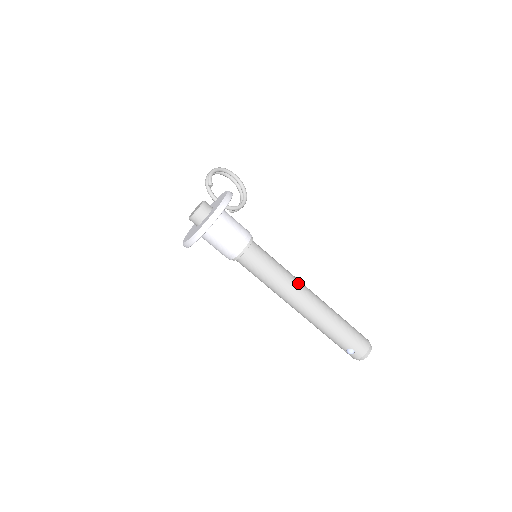
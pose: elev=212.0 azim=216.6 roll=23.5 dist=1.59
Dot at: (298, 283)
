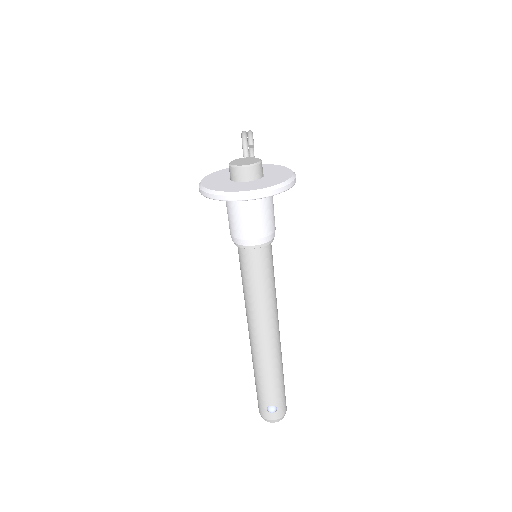
Dot at: (277, 309)
